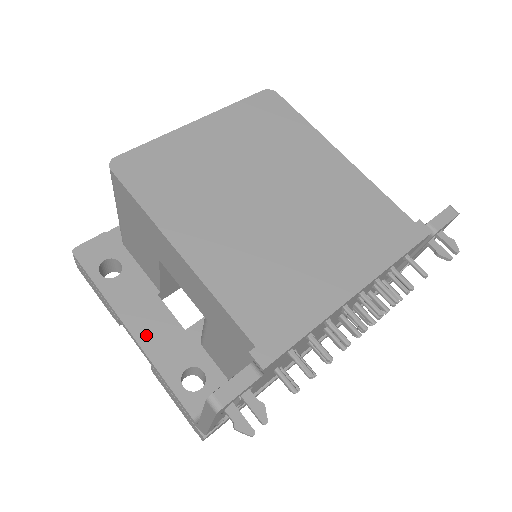
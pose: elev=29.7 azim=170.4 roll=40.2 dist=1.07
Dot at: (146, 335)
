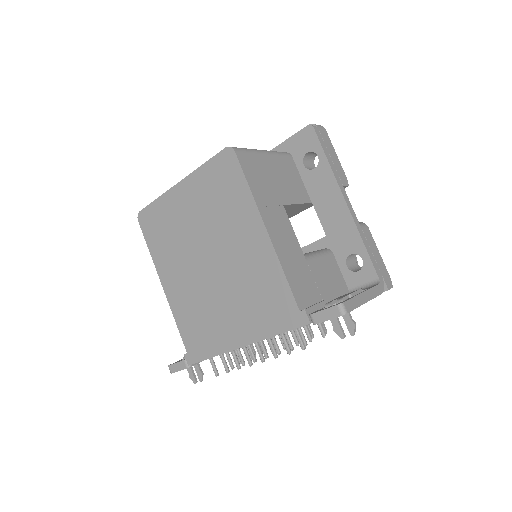
Dot at: occluded
